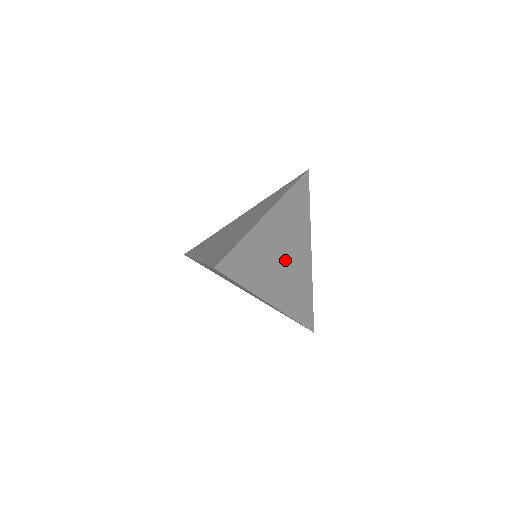
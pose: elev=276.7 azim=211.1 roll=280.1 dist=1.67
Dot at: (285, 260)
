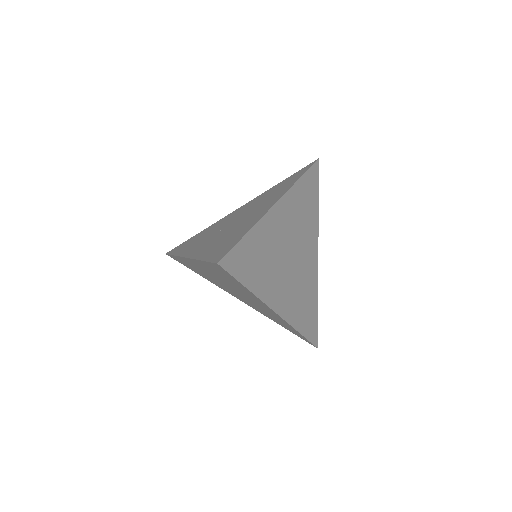
Dot at: (292, 261)
